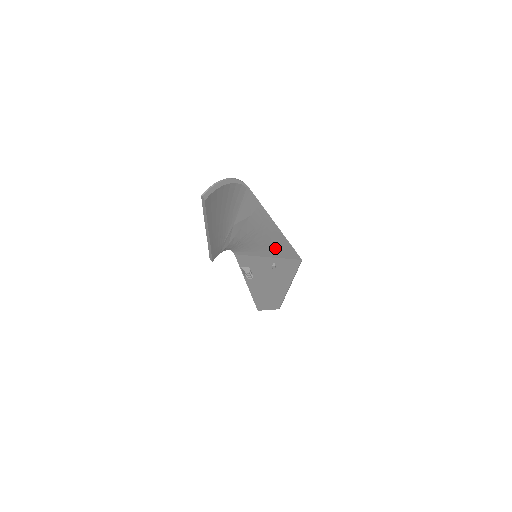
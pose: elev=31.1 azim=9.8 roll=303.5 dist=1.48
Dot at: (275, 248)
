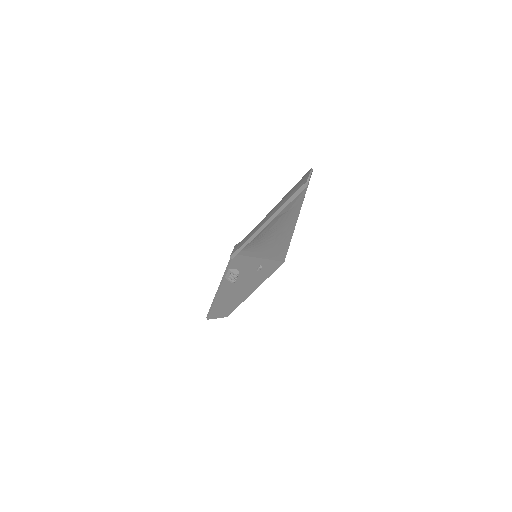
Dot at: (274, 248)
